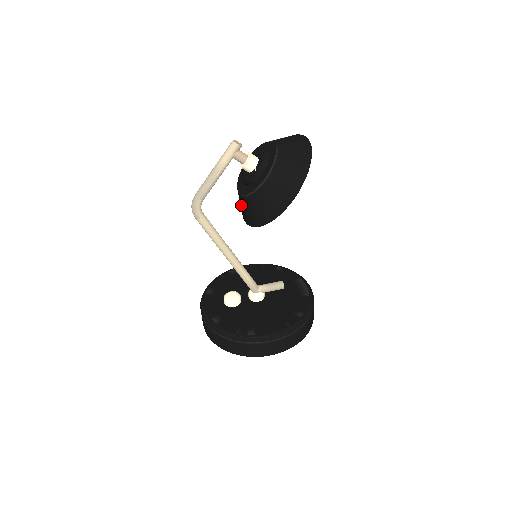
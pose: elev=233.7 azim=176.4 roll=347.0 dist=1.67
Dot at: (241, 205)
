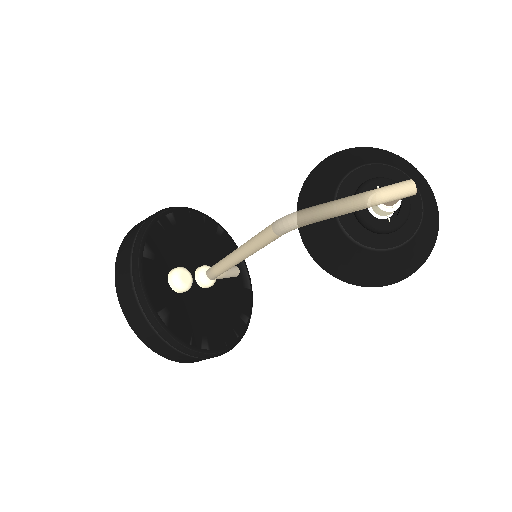
Dot at: (323, 230)
